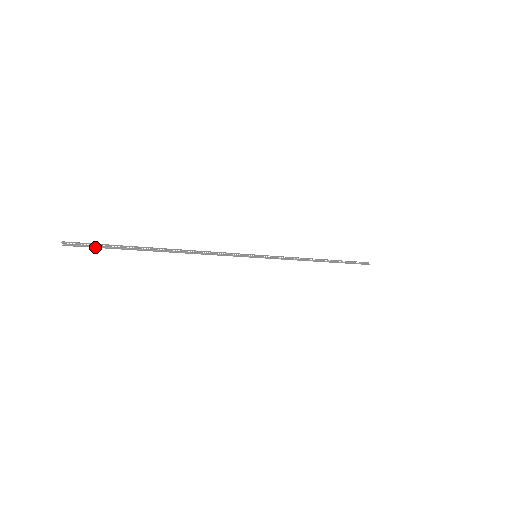
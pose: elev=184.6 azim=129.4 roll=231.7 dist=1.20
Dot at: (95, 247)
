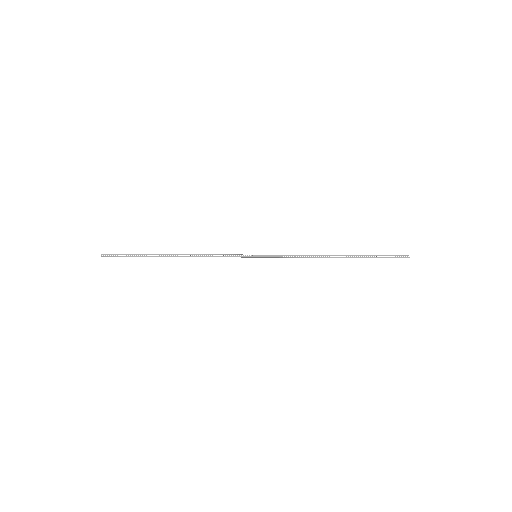
Dot at: (122, 256)
